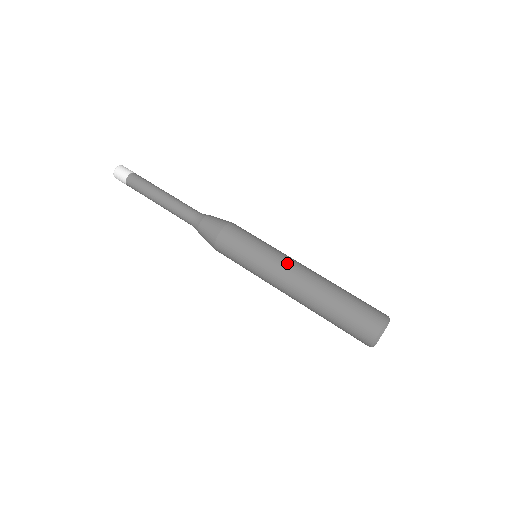
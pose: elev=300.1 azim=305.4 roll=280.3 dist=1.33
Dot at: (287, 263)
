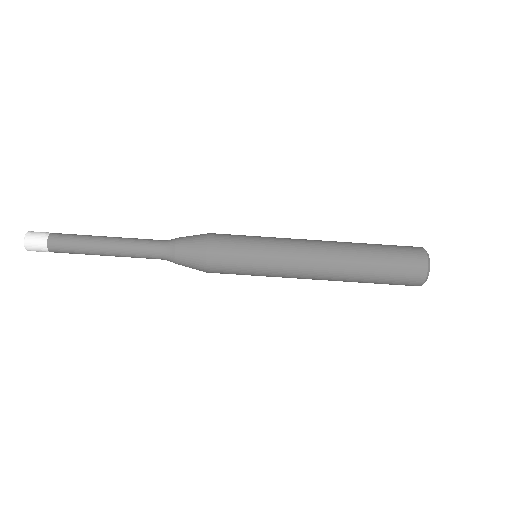
Dot at: (299, 251)
